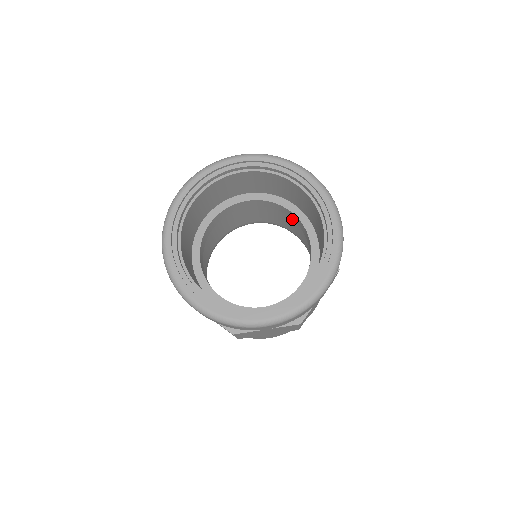
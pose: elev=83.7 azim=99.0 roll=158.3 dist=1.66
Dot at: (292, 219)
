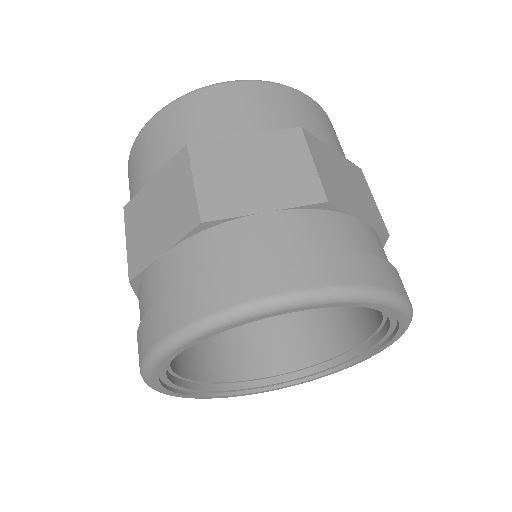
Dot at: occluded
